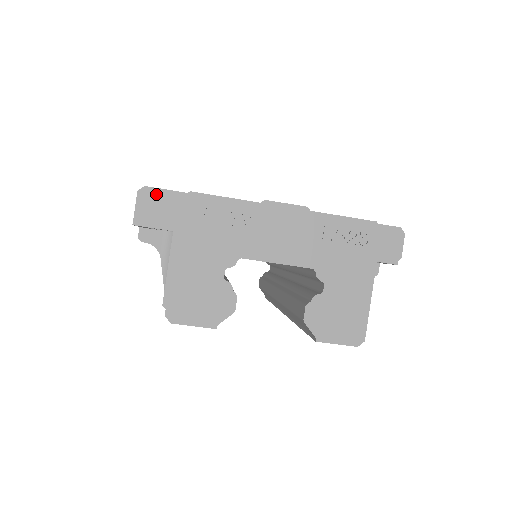
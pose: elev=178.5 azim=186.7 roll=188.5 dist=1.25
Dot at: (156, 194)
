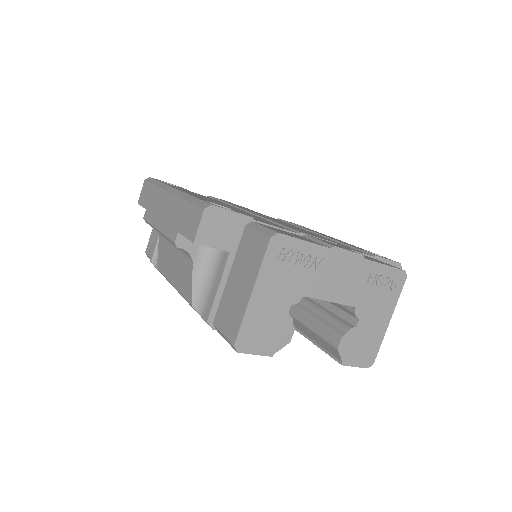
Dot at: (221, 214)
